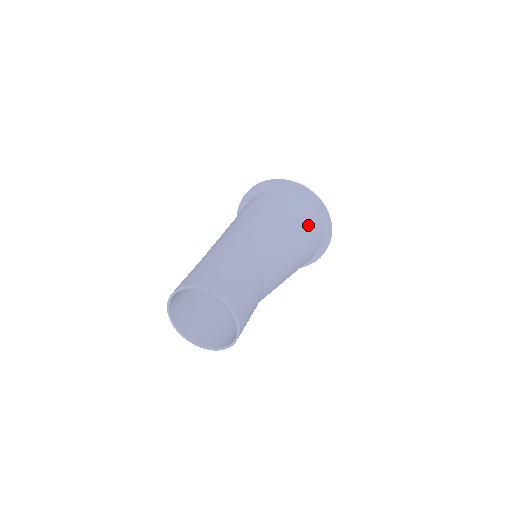
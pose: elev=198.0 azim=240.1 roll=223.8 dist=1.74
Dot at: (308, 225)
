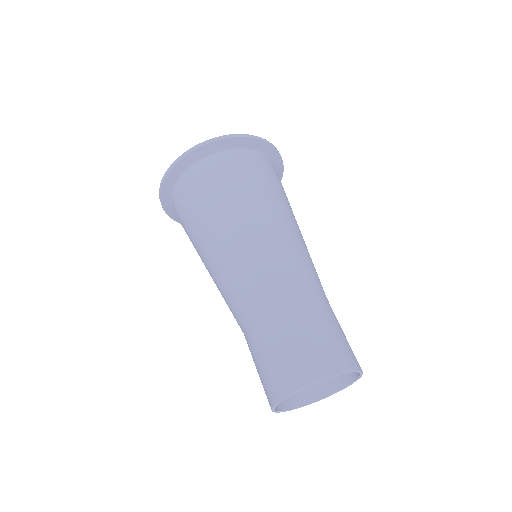
Dot at: occluded
